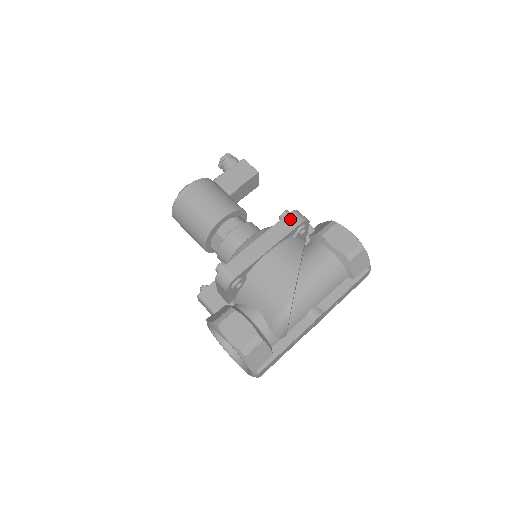
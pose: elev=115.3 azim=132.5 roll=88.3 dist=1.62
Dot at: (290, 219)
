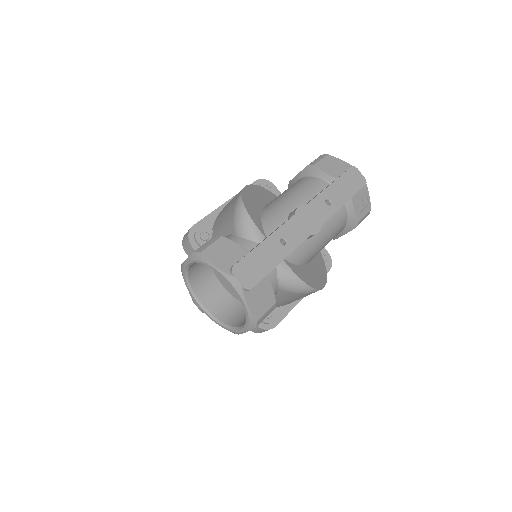
Dot at: occluded
